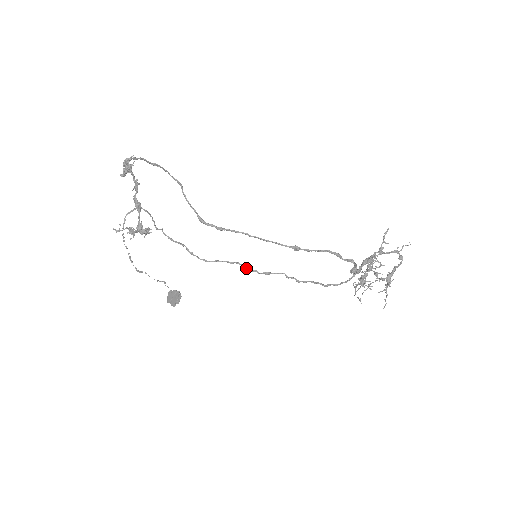
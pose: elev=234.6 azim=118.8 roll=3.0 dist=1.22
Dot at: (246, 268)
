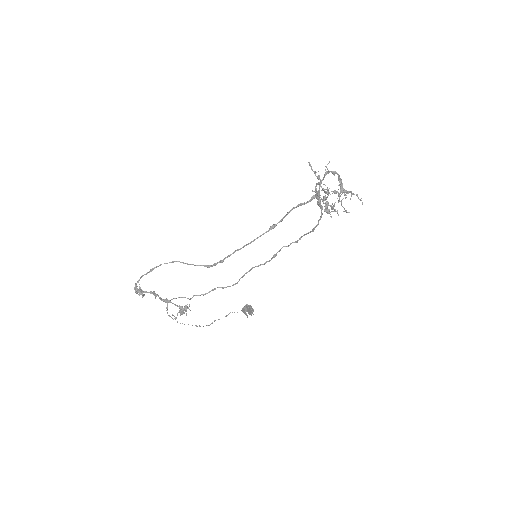
Dot at: occluded
